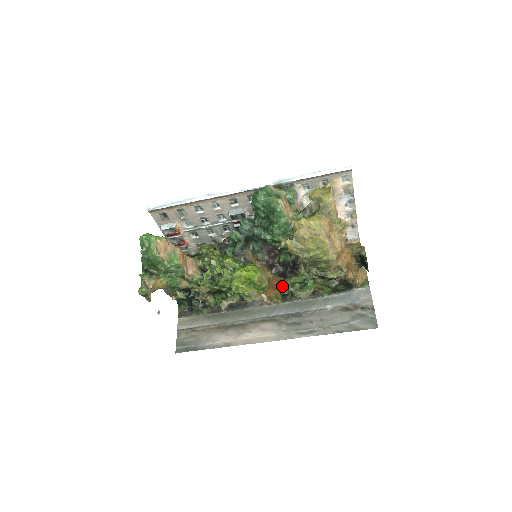
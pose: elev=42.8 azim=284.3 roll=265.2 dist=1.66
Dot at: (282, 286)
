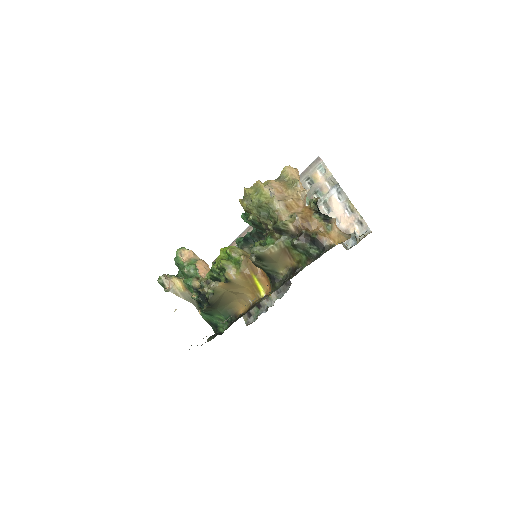
Dot at: (251, 253)
